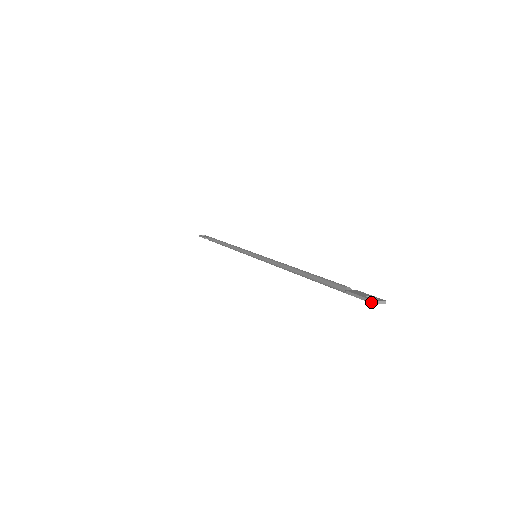
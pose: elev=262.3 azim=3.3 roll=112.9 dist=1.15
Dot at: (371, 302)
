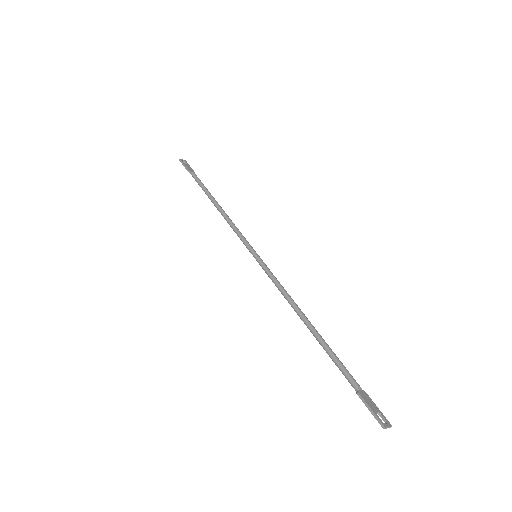
Dot at: (382, 426)
